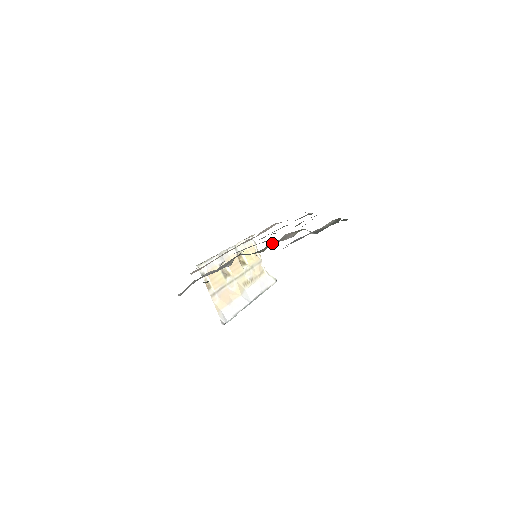
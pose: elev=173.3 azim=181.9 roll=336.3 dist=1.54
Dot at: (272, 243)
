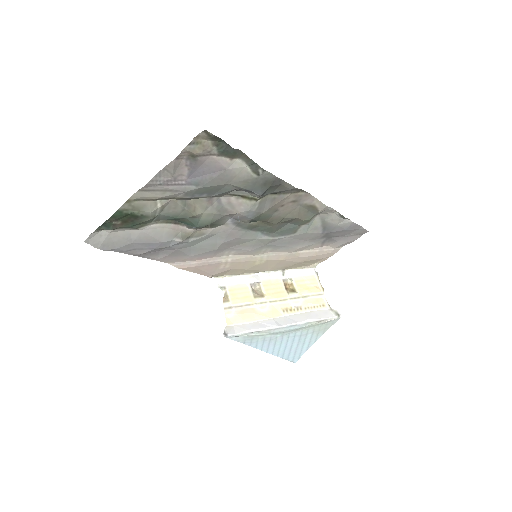
Dot at: (197, 202)
